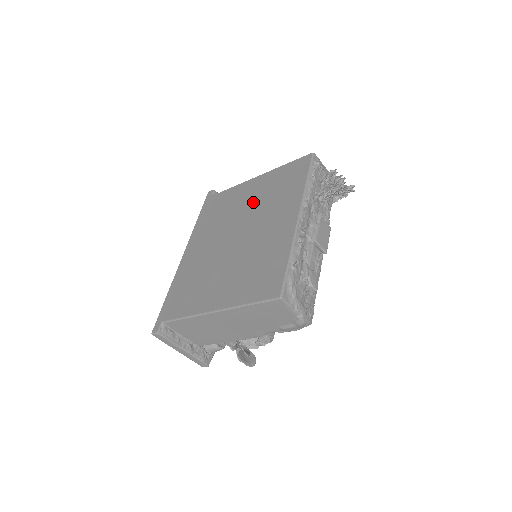
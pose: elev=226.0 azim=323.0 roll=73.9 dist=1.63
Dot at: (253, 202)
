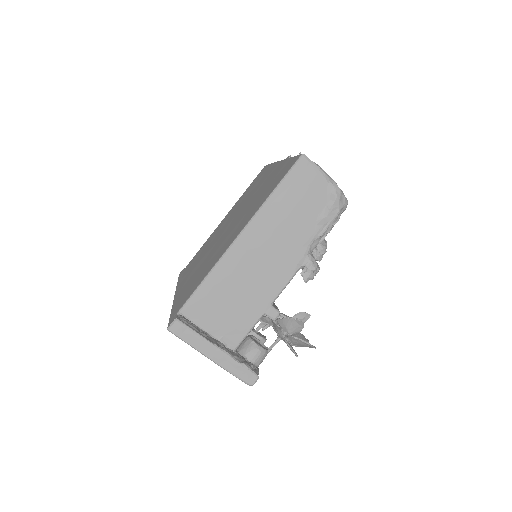
Dot at: (230, 215)
